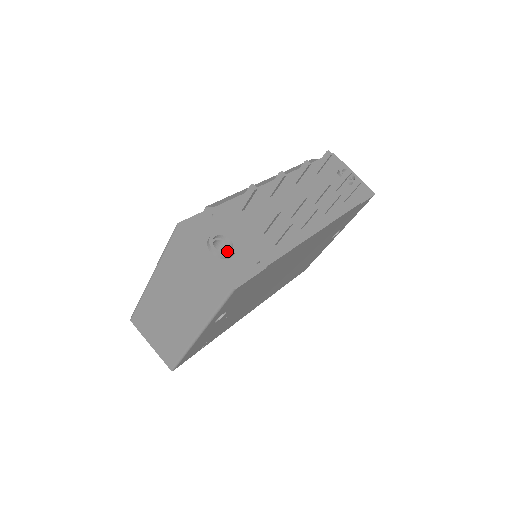
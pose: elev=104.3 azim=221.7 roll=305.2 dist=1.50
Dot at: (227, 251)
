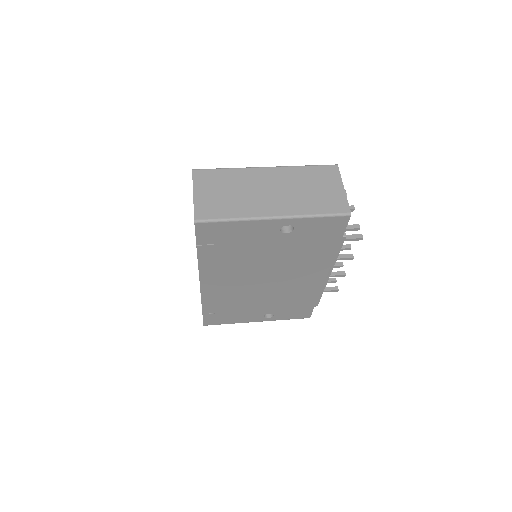
Dot at: occluded
